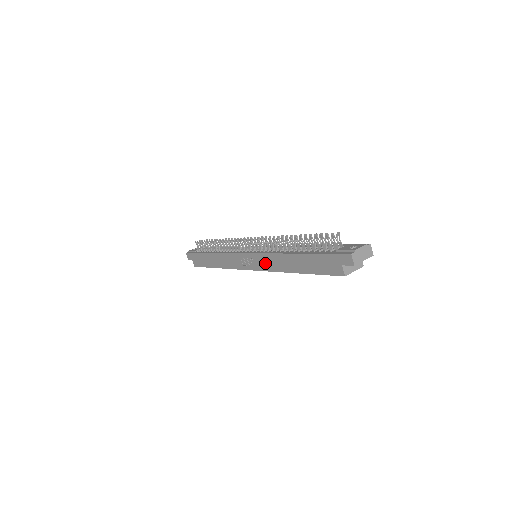
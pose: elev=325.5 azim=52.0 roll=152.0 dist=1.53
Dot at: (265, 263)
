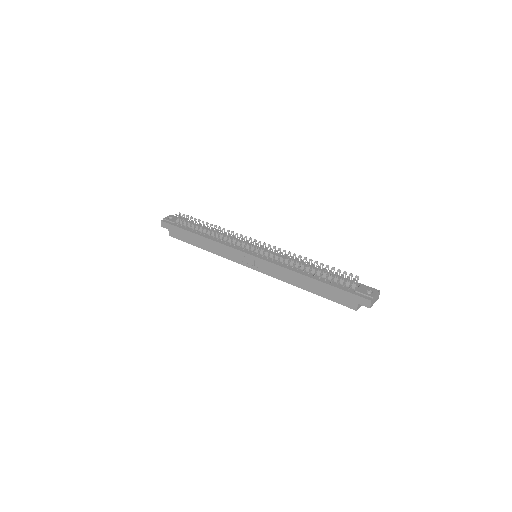
Dot at: (272, 270)
